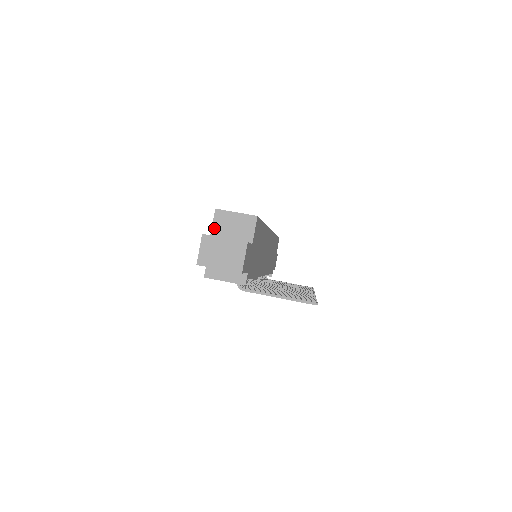
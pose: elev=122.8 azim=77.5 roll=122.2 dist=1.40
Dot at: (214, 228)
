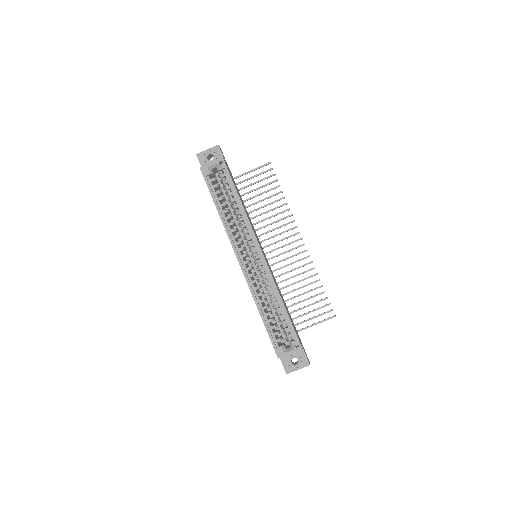
Dot at: occluded
